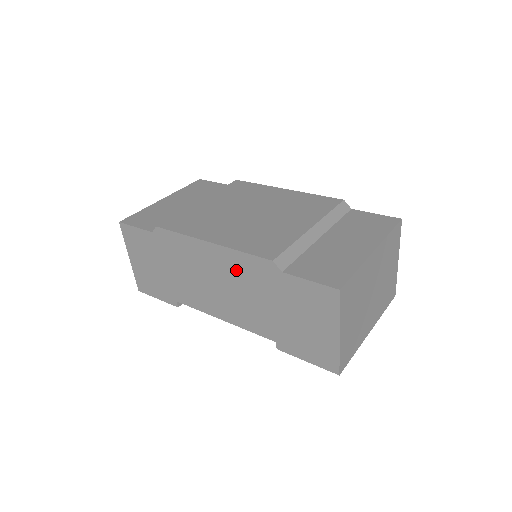
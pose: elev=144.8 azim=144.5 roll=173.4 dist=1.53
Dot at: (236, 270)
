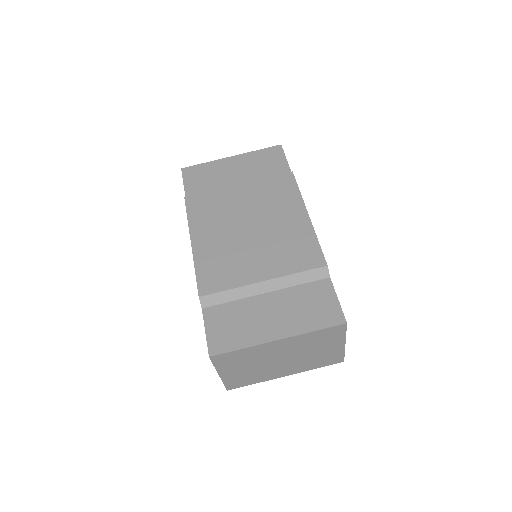
Dot at: occluded
